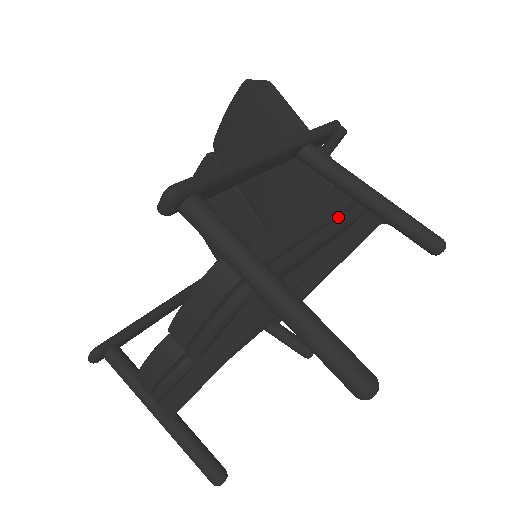
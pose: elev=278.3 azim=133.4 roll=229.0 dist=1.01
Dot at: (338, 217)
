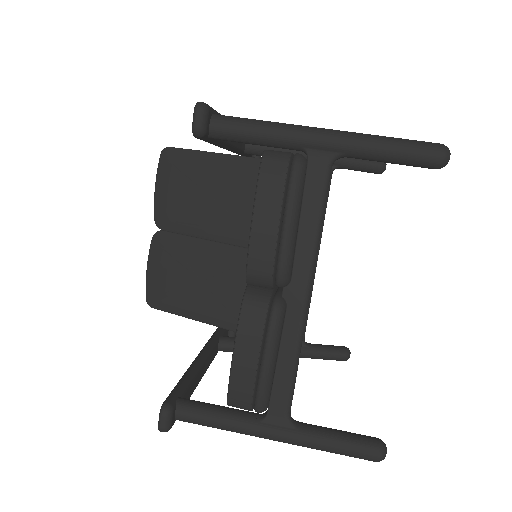
Dot at: occluded
